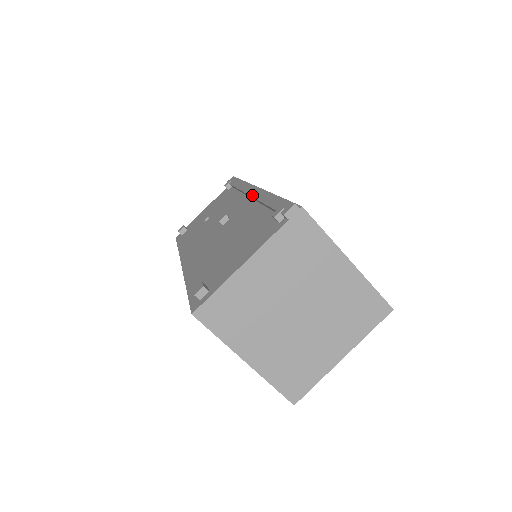
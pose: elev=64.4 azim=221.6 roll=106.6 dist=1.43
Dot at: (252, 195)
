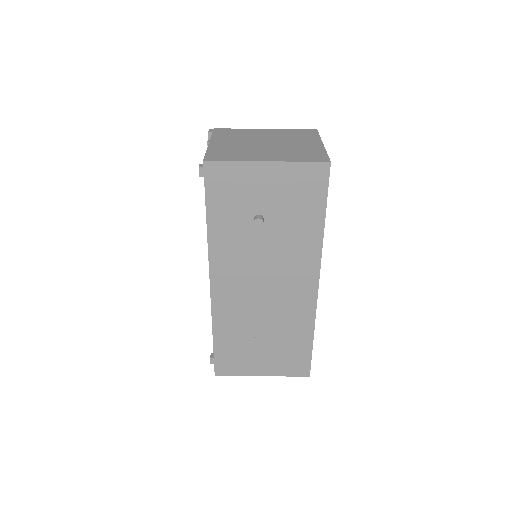
Dot at: occluded
